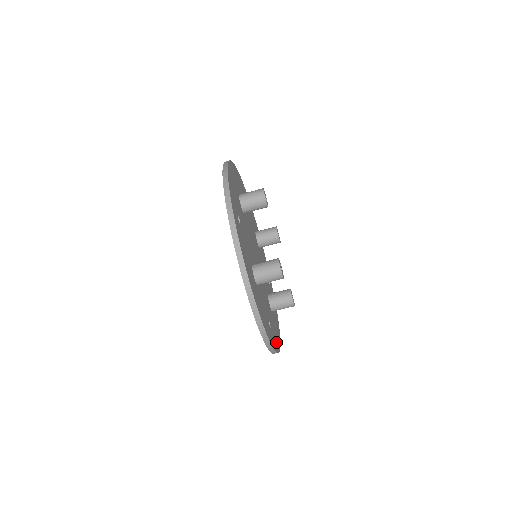
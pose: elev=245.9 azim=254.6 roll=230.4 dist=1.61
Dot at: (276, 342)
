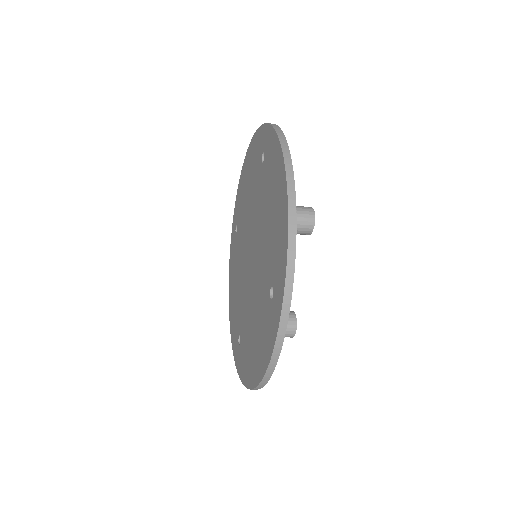
Dot at: occluded
